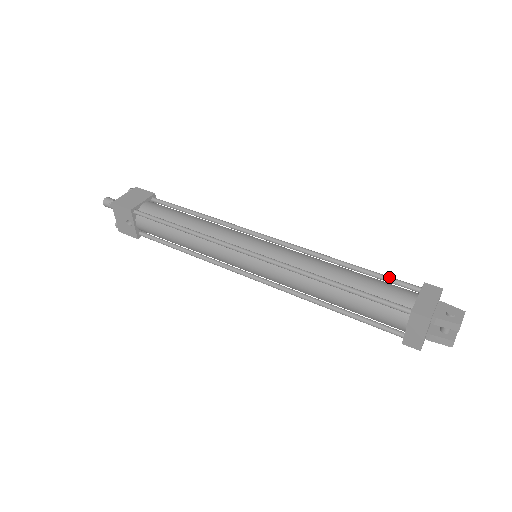
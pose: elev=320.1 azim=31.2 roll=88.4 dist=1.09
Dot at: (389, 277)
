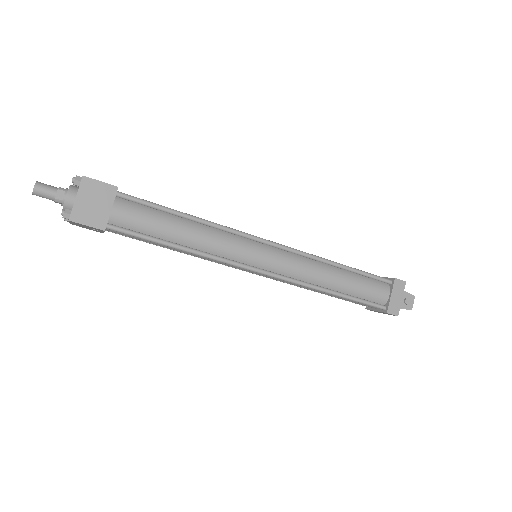
Dot at: (372, 276)
